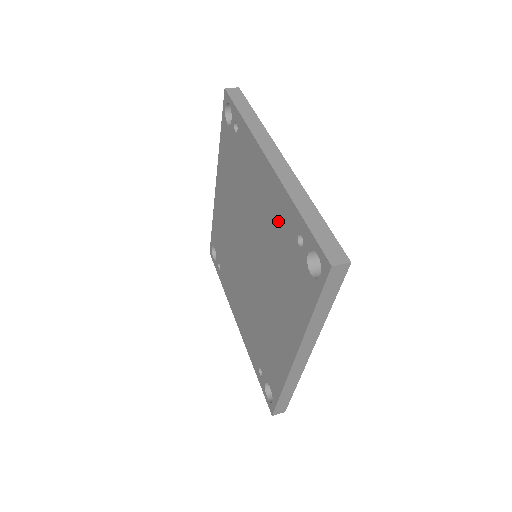
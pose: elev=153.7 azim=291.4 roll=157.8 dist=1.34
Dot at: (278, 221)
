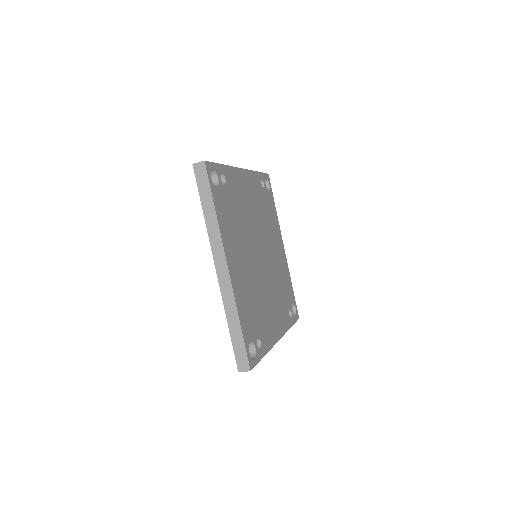
Dot at: occluded
